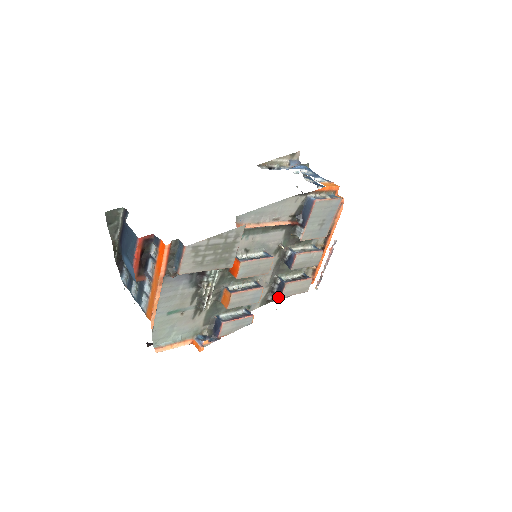
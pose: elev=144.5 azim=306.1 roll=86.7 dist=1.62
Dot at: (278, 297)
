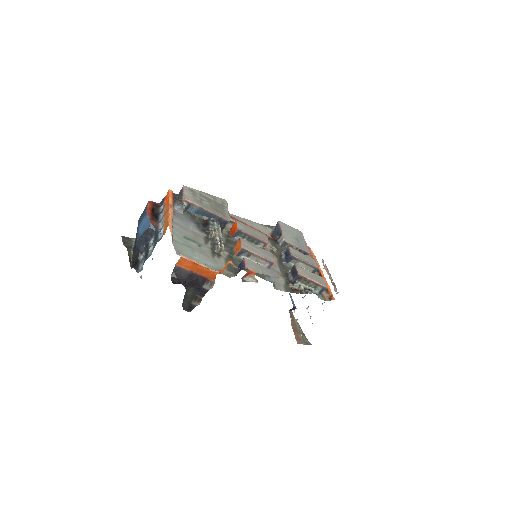
Dot at: (299, 286)
